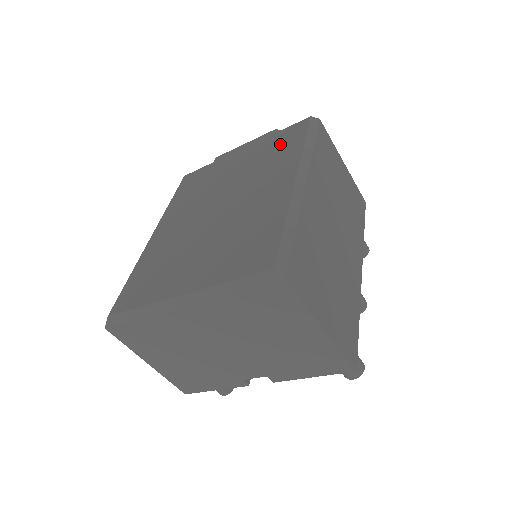
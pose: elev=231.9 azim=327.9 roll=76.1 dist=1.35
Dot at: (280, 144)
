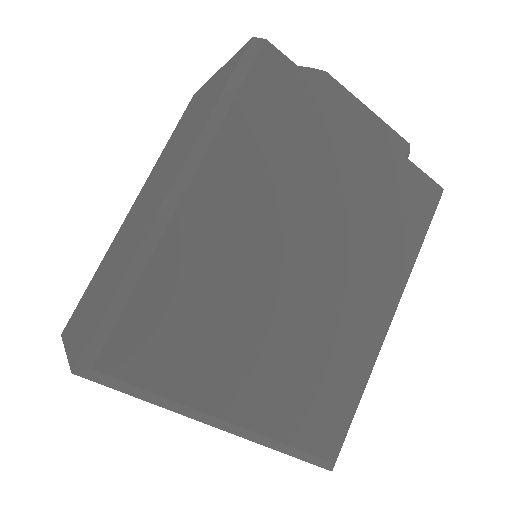
Dot at: (403, 205)
